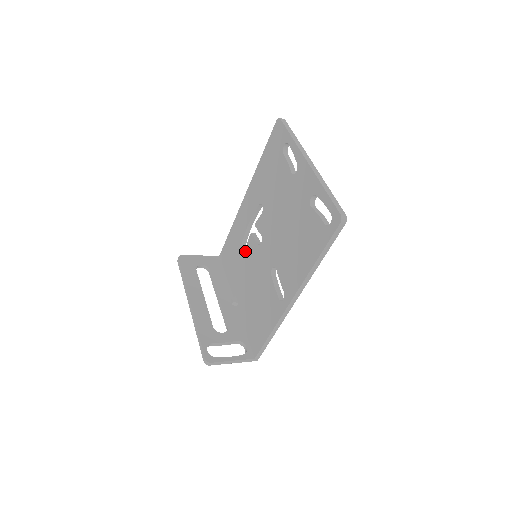
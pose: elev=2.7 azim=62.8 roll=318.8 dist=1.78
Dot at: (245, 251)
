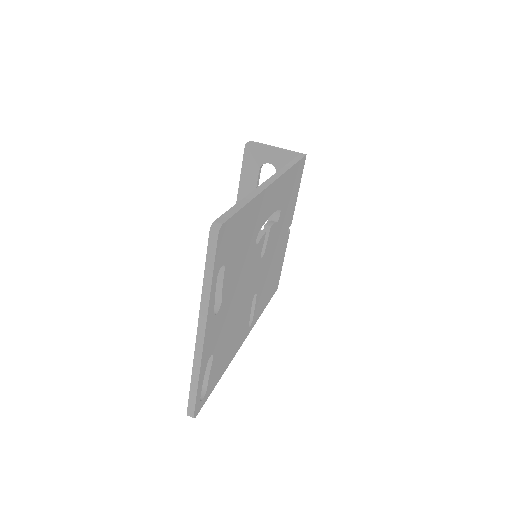
Dot at: occluded
